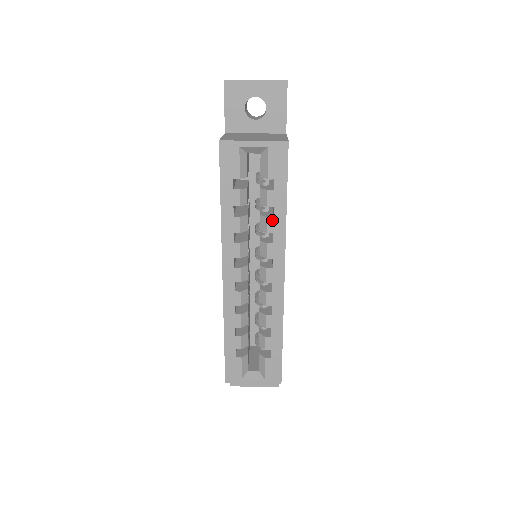
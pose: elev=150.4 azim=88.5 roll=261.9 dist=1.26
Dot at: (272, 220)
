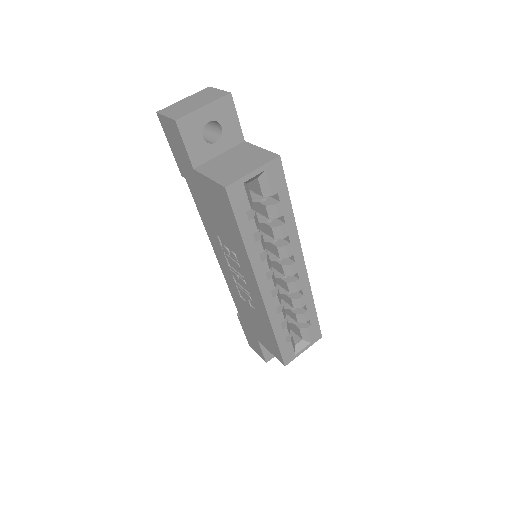
Dot at: (285, 226)
